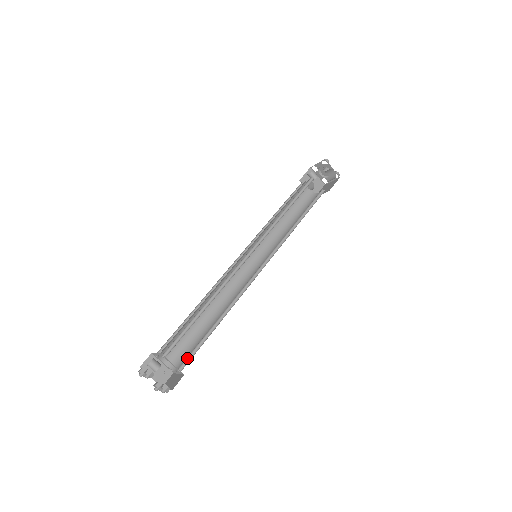
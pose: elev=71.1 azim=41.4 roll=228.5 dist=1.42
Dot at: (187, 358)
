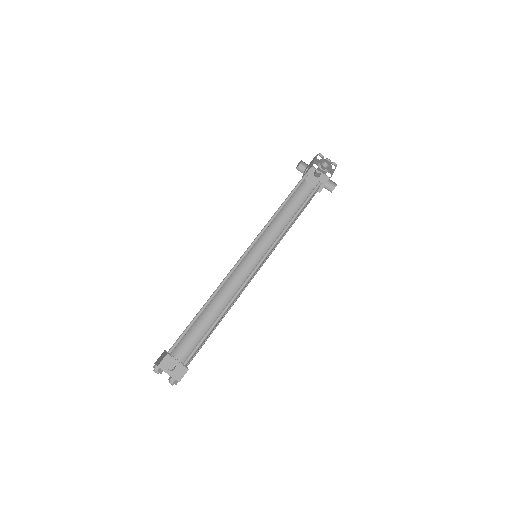
Dot at: occluded
